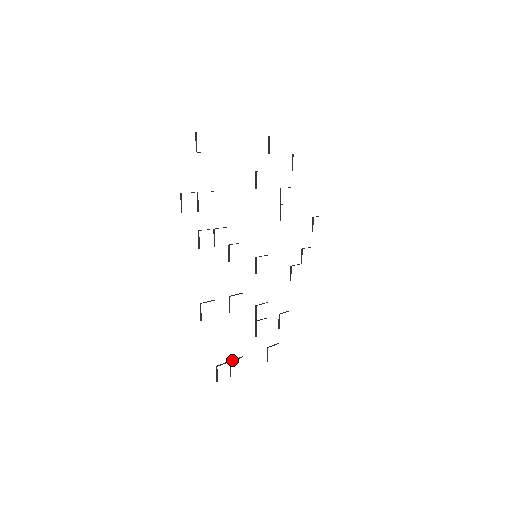
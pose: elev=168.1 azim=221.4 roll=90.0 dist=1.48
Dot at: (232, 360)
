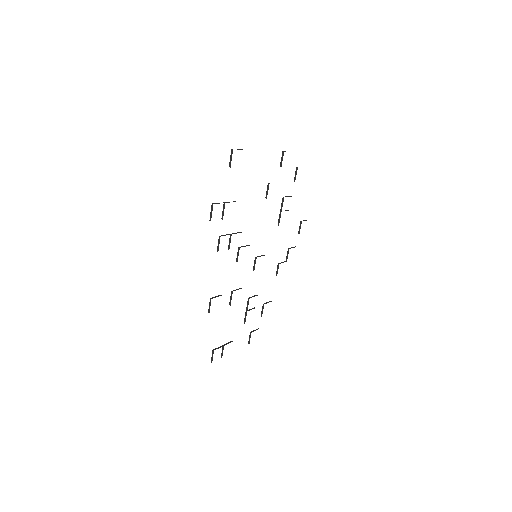
Dot at: (225, 344)
